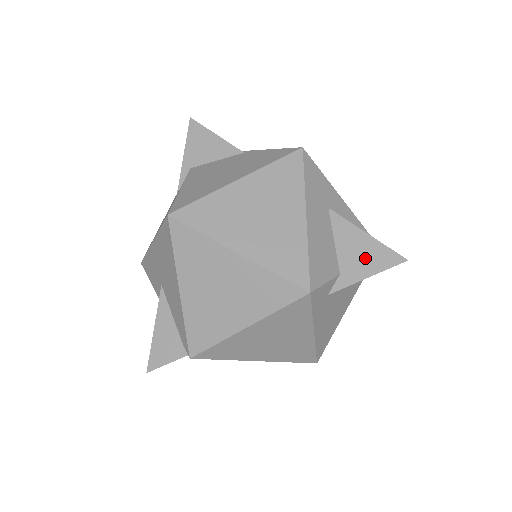
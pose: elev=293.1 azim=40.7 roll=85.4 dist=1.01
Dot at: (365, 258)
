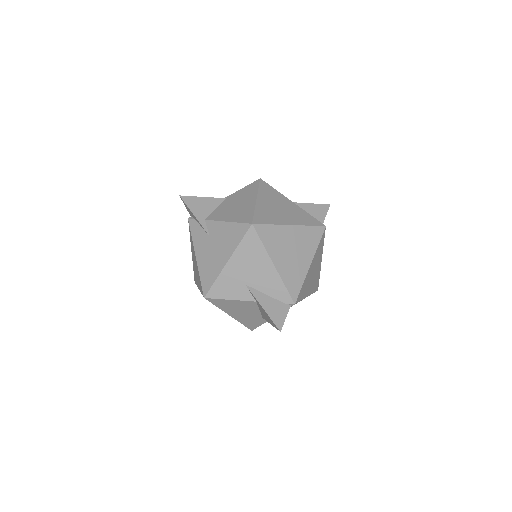
Dot at: (317, 213)
